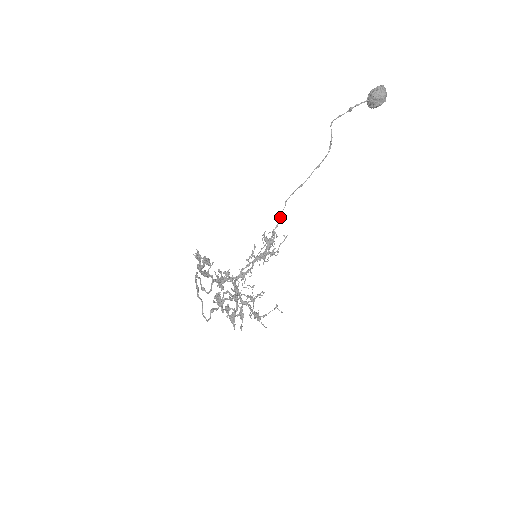
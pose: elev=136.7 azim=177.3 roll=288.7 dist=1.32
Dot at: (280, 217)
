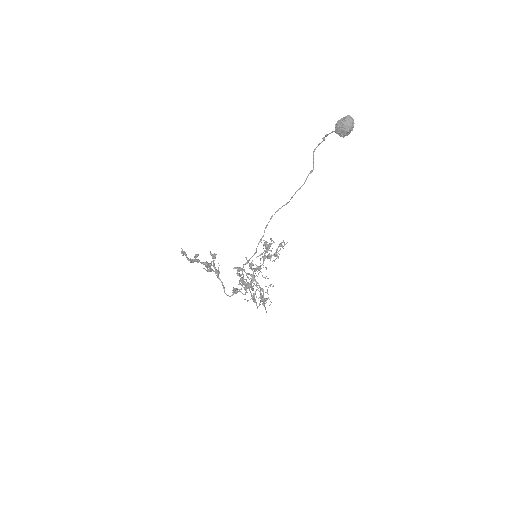
Dot at: occluded
